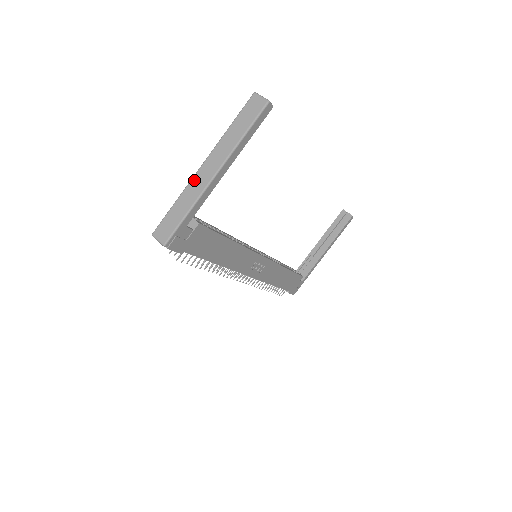
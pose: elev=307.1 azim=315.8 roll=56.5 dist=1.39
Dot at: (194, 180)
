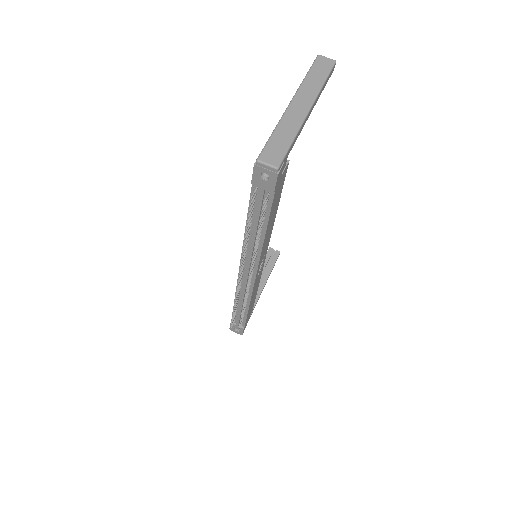
Dot at: (288, 113)
